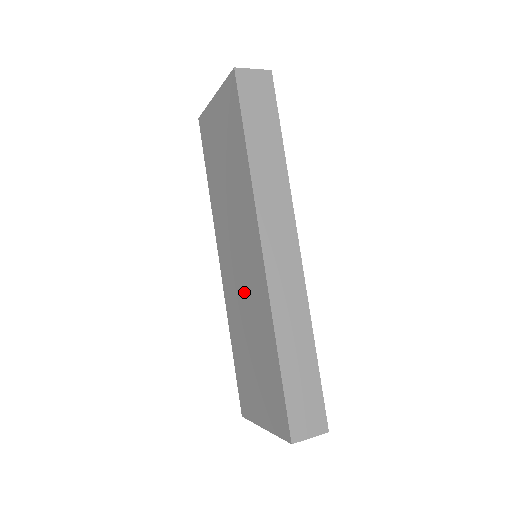
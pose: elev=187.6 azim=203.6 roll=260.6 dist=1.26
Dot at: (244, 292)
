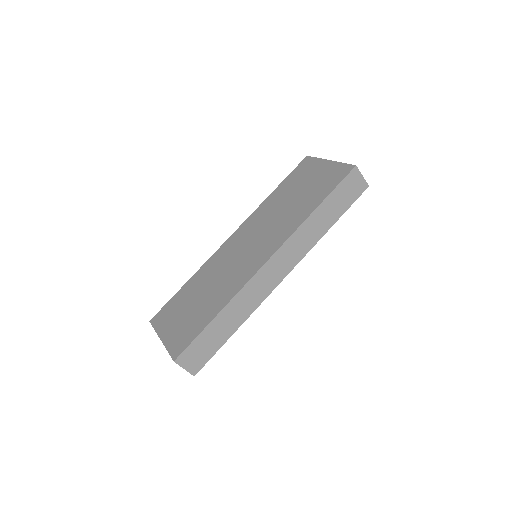
Dot at: (231, 266)
